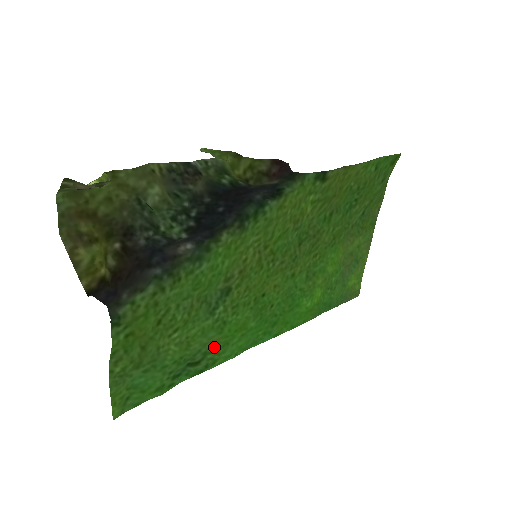
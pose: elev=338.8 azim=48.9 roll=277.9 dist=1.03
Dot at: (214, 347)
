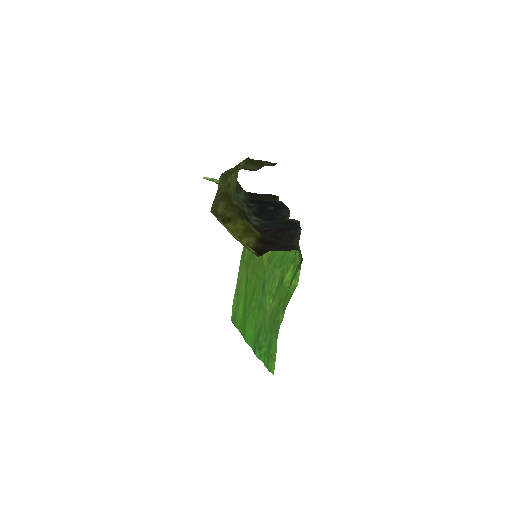
Dot at: (257, 327)
